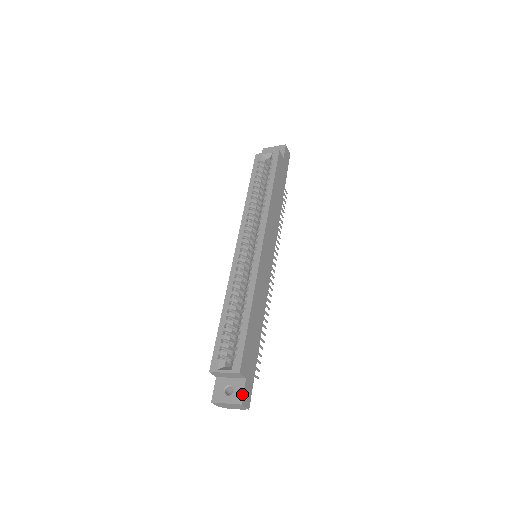
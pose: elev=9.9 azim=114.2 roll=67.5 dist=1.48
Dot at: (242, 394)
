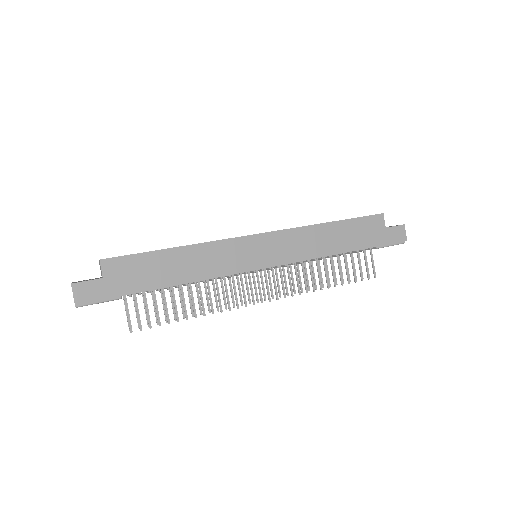
Dot at: (83, 281)
